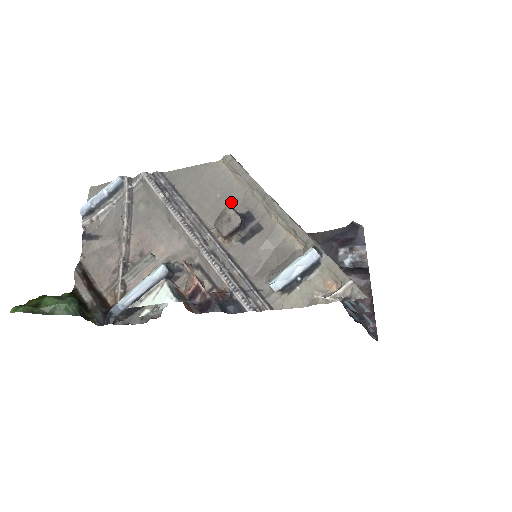
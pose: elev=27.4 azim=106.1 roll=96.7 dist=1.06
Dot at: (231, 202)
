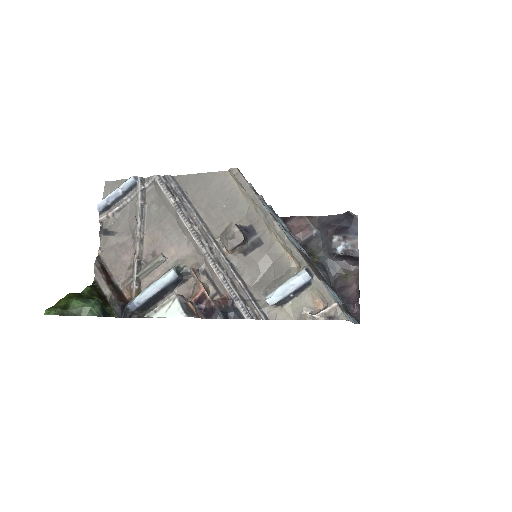
Dot at: (236, 214)
